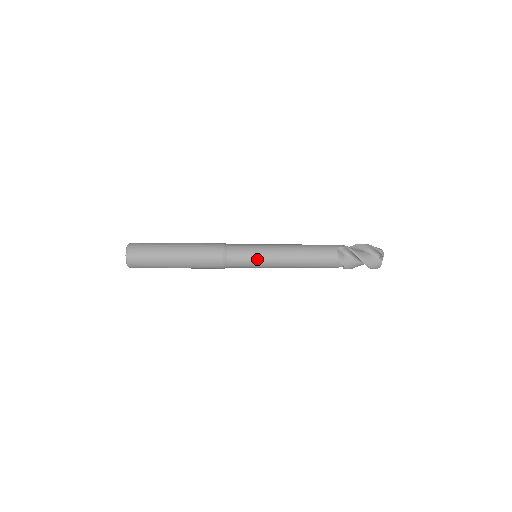
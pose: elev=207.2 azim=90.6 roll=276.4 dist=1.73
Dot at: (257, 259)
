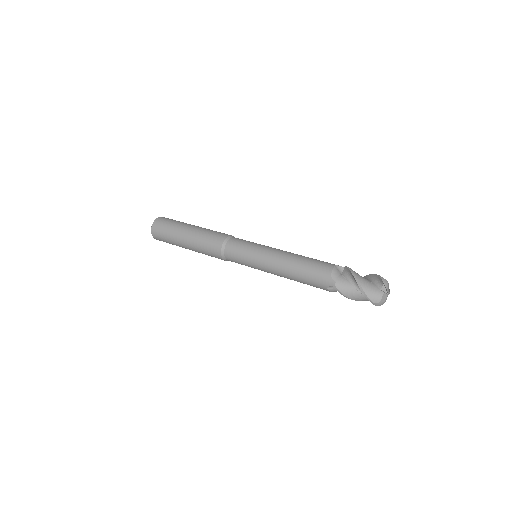
Dot at: occluded
